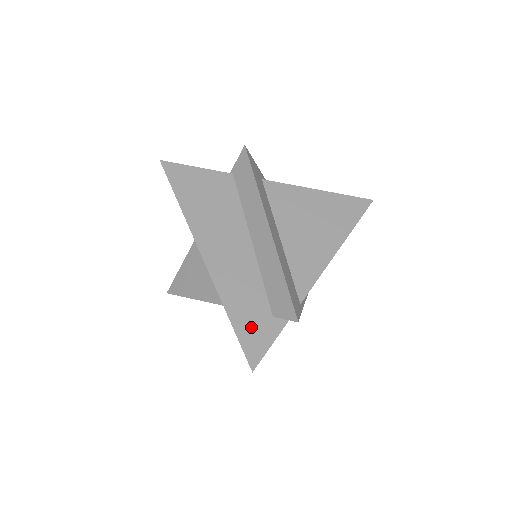
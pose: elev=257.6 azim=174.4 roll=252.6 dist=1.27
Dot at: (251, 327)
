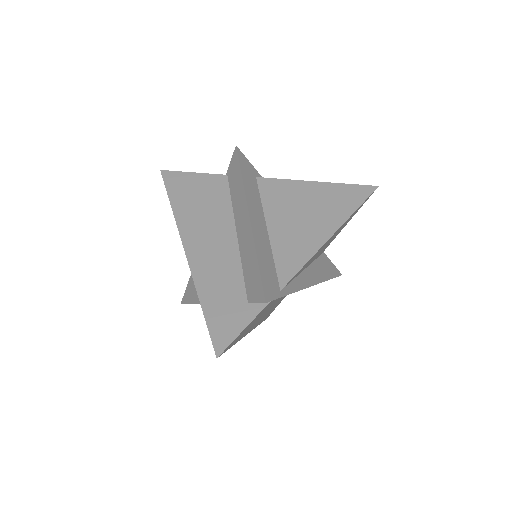
Dot at: (223, 313)
